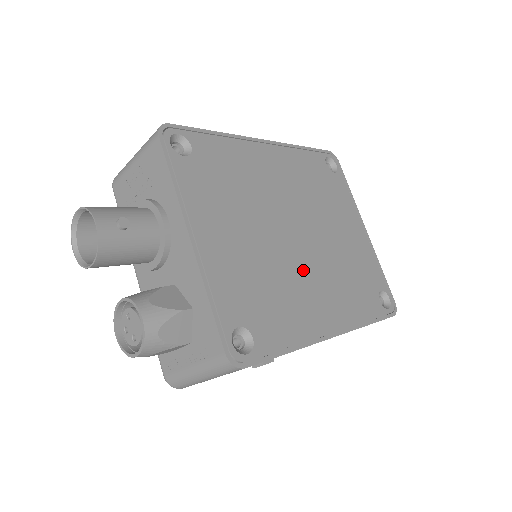
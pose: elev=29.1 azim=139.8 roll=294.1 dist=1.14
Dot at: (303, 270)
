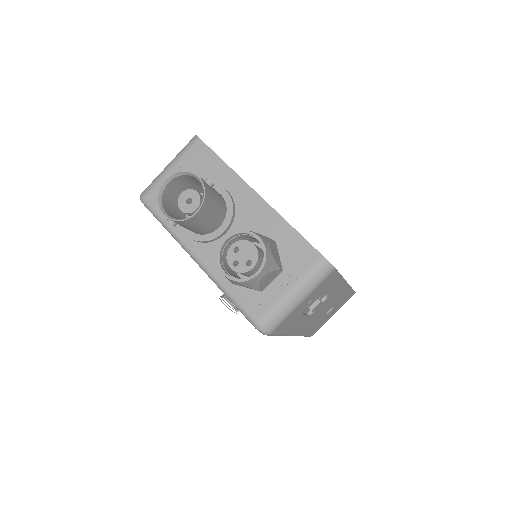
Dot at: occluded
